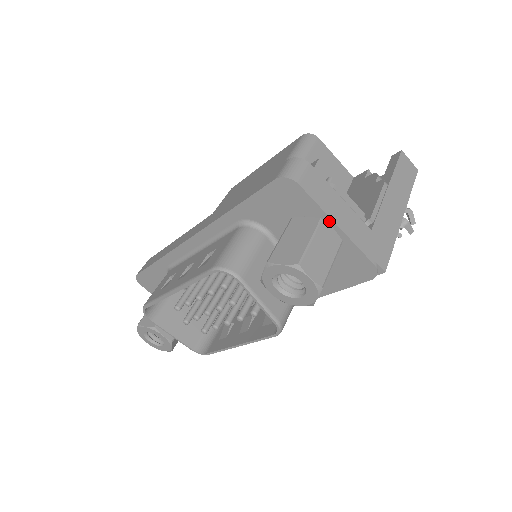
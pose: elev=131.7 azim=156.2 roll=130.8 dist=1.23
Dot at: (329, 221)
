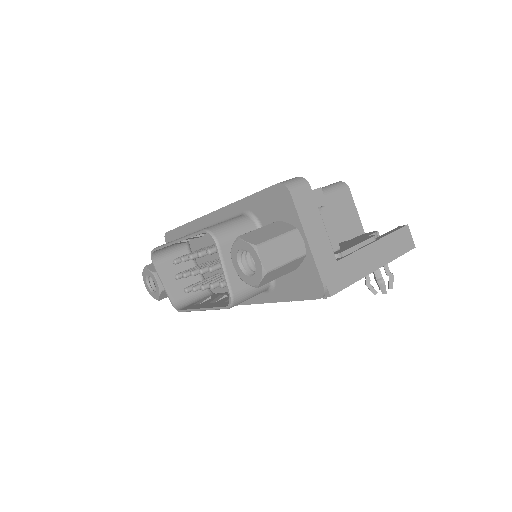
Dot at: (302, 233)
